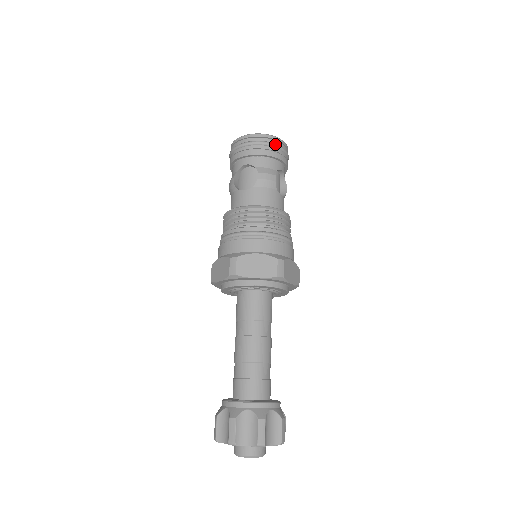
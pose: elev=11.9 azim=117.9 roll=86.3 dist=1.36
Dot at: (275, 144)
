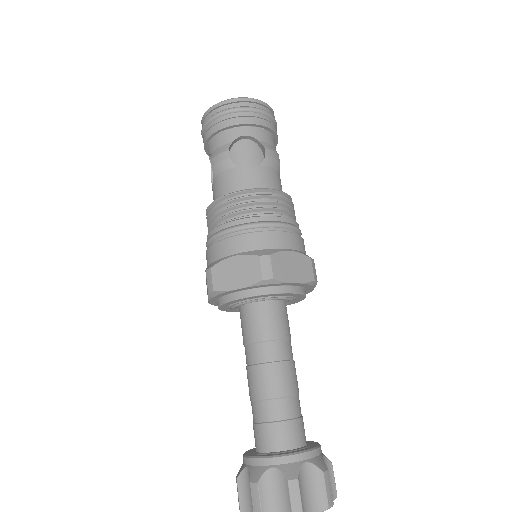
Dot at: (273, 116)
